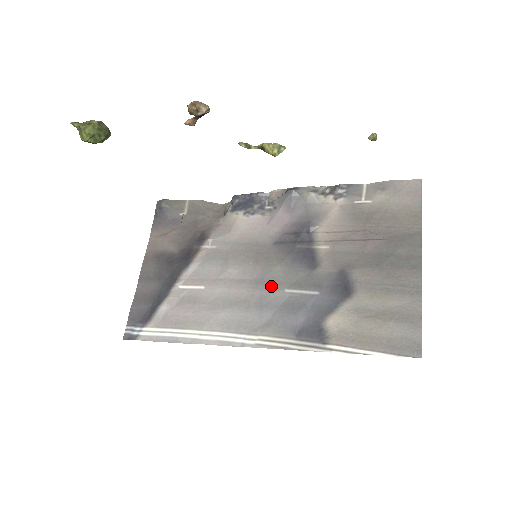
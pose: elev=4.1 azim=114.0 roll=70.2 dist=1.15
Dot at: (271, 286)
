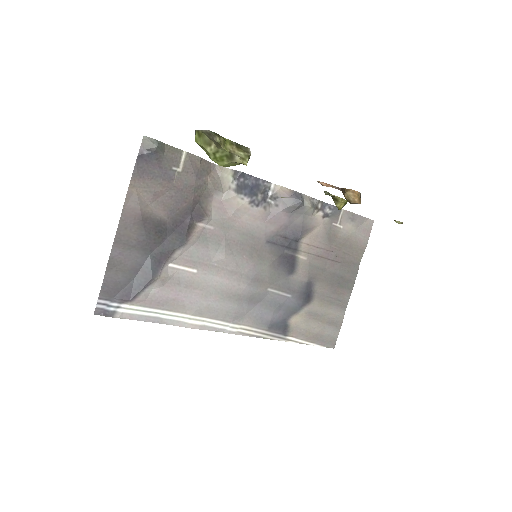
Dot at: (259, 284)
